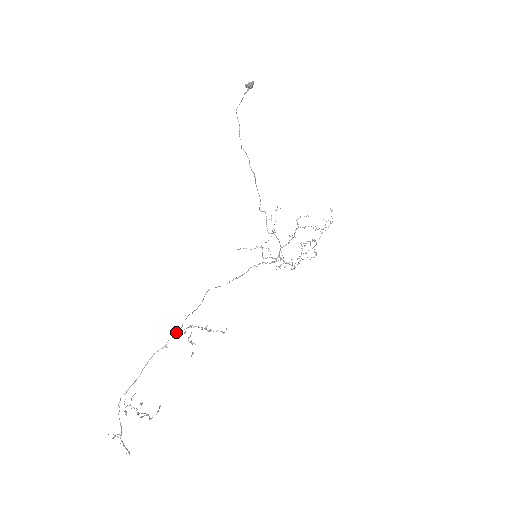
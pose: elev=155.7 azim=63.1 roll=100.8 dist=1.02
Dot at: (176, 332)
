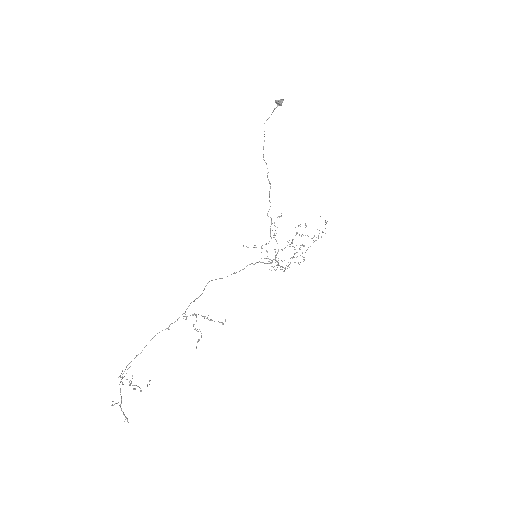
Dot at: (179, 317)
